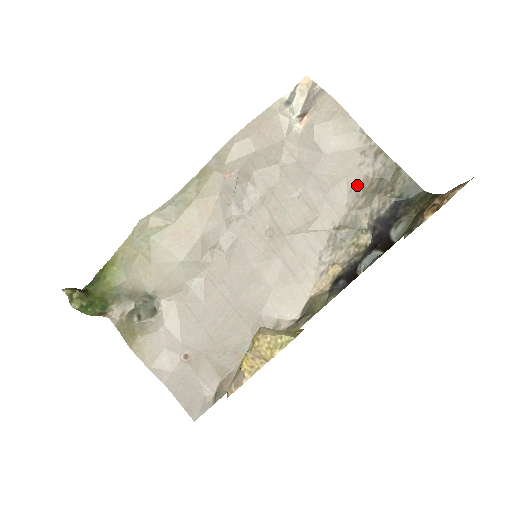
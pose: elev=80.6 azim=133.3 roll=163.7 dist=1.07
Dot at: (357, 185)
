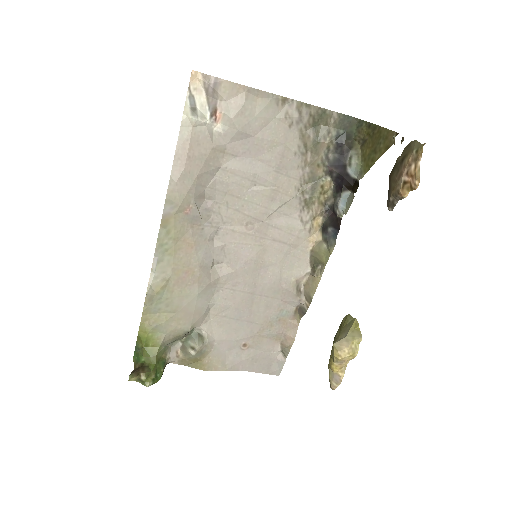
Dot at: (297, 146)
